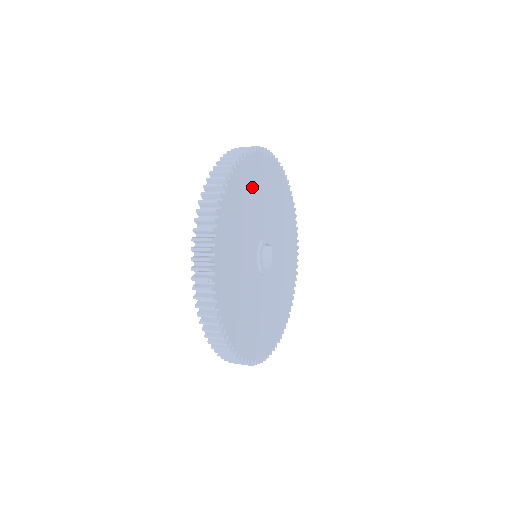
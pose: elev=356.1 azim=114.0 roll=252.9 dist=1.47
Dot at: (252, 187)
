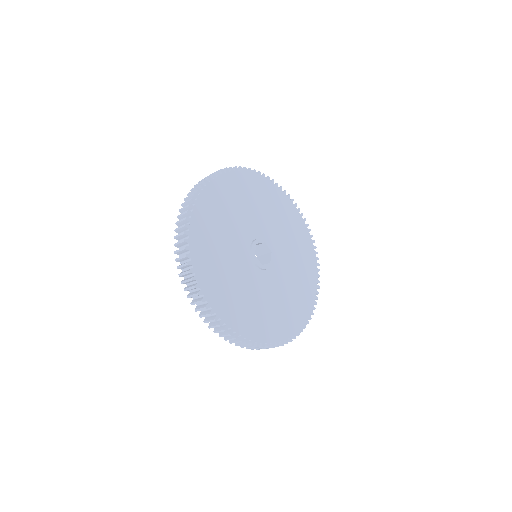
Dot at: (260, 197)
